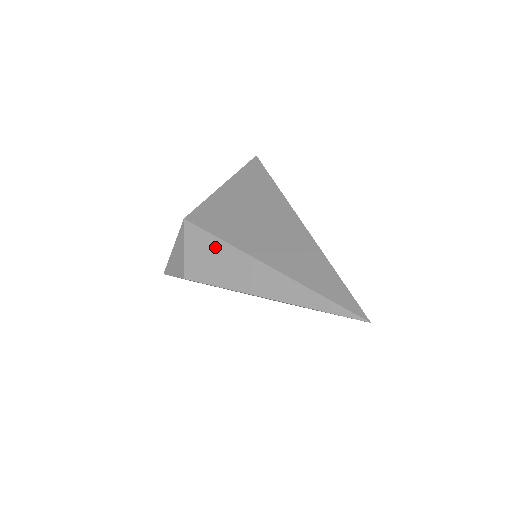
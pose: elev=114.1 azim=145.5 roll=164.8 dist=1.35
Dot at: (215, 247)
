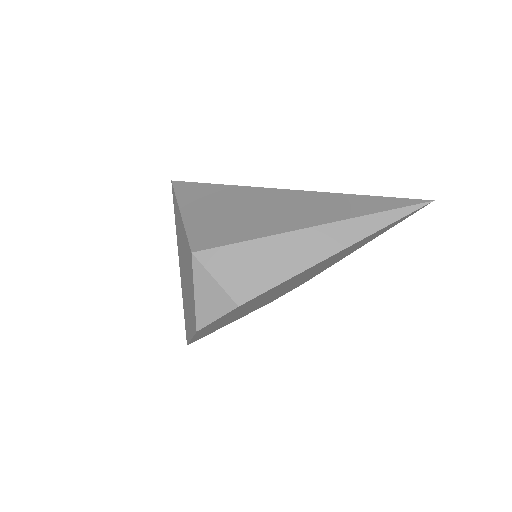
Dot at: (249, 252)
